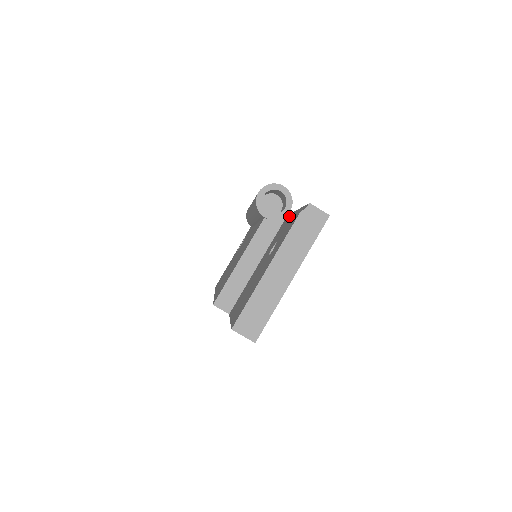
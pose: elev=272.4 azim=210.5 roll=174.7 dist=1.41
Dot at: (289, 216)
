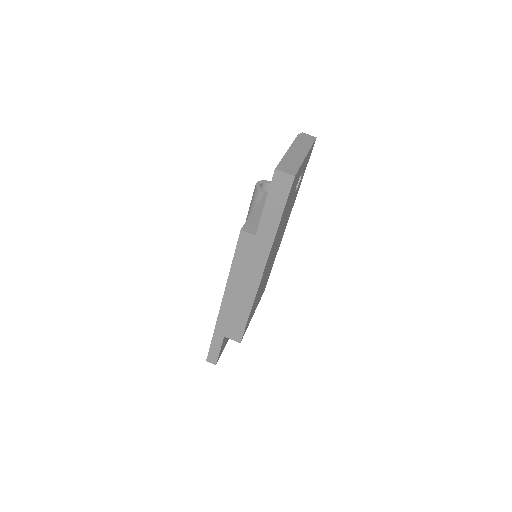
Dot at: occluded
